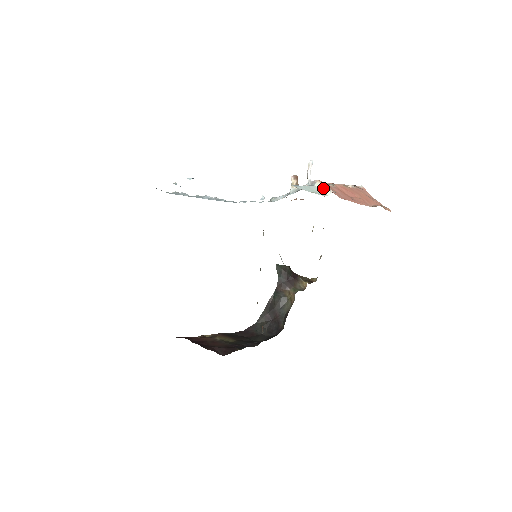
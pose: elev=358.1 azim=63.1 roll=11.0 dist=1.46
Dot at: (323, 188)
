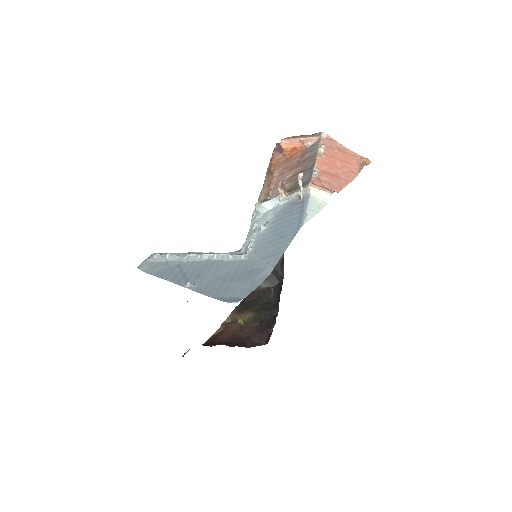
Dot at: (321, 194)
